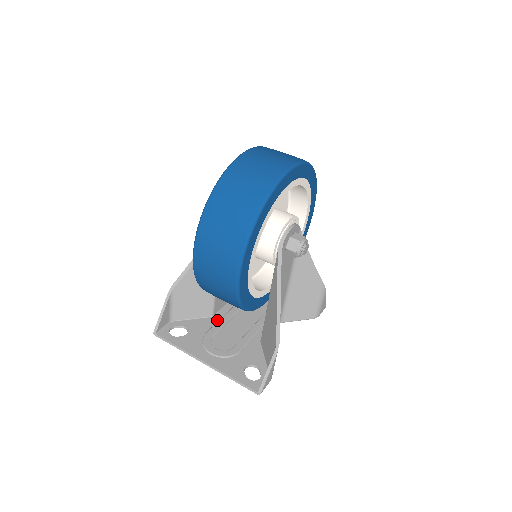
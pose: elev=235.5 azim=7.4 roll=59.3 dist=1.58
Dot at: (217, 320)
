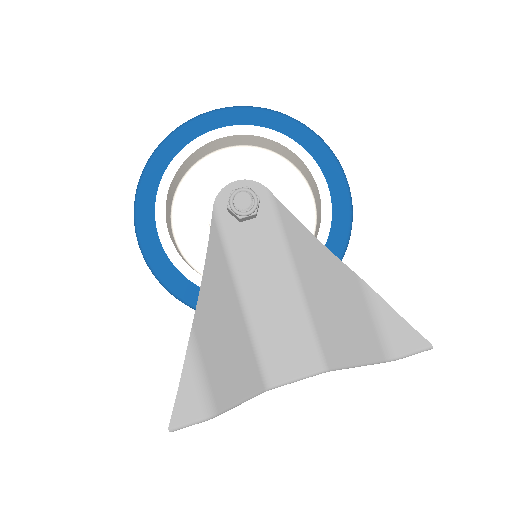
Dot at: occluded
